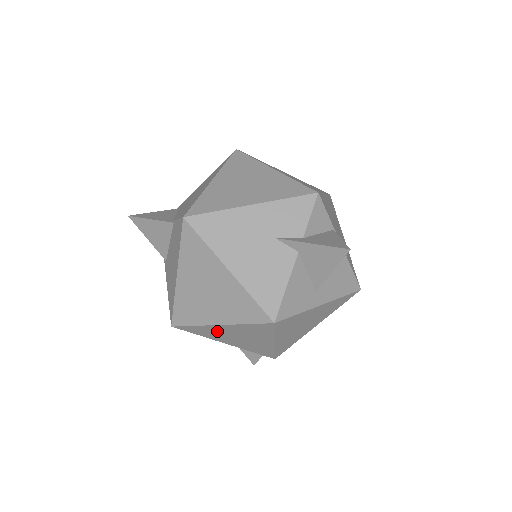
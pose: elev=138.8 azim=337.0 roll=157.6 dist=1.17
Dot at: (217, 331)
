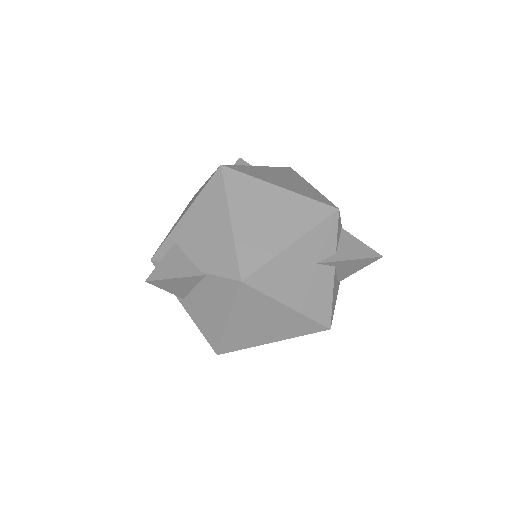
Dot at: occluded
